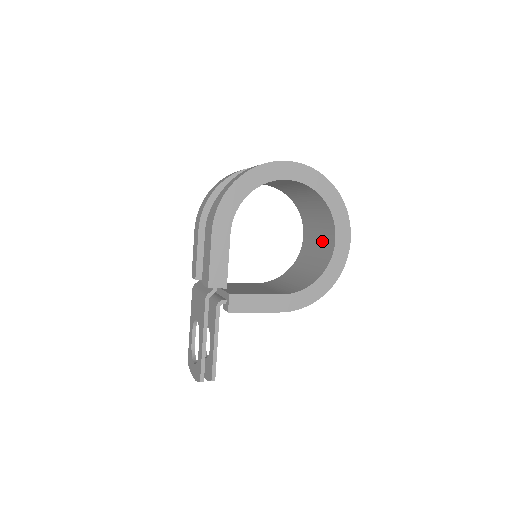
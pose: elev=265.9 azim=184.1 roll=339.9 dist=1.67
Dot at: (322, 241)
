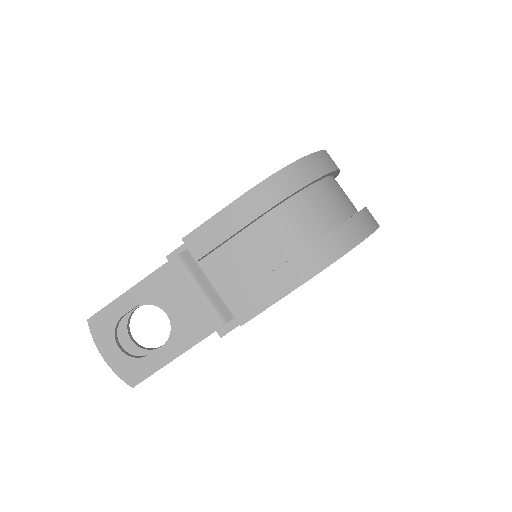
Dot at: occluded
